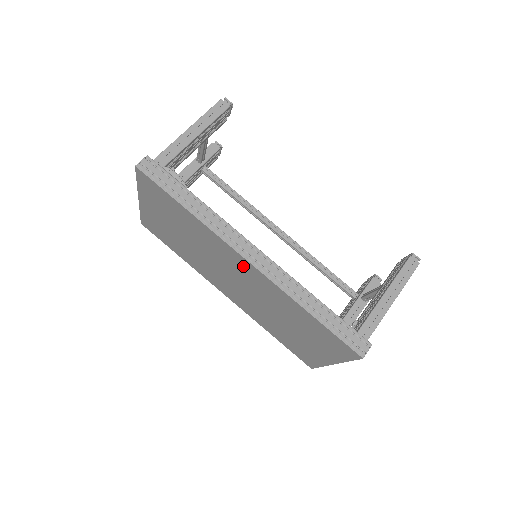
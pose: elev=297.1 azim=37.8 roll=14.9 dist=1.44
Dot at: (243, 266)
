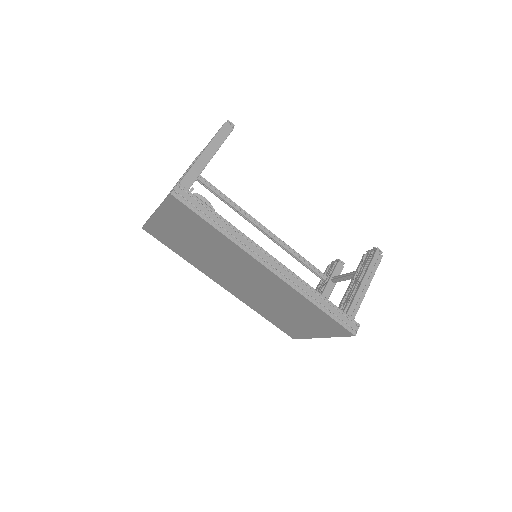
Dot at: (261, 272)
